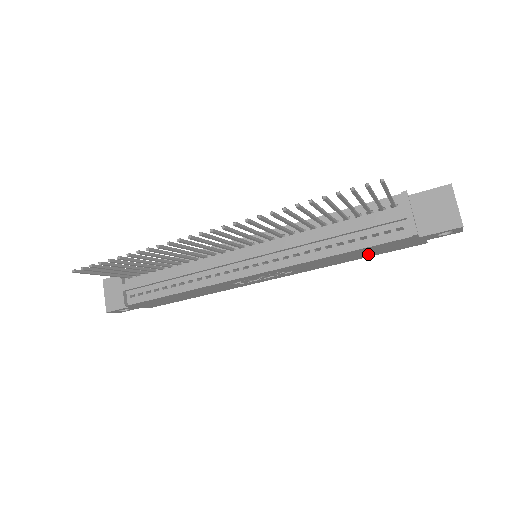
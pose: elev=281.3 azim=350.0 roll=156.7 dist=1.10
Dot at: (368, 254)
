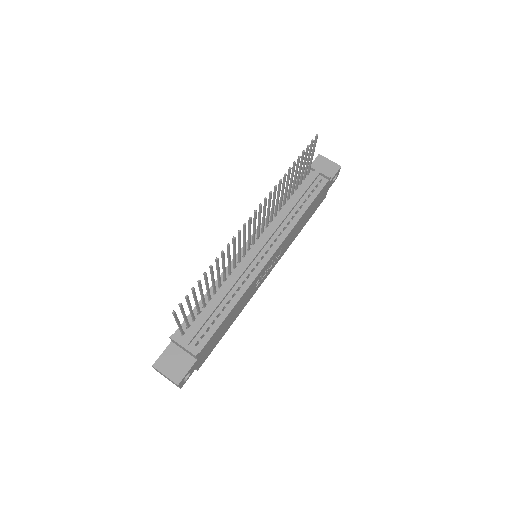
Dot at: (308, 217)
